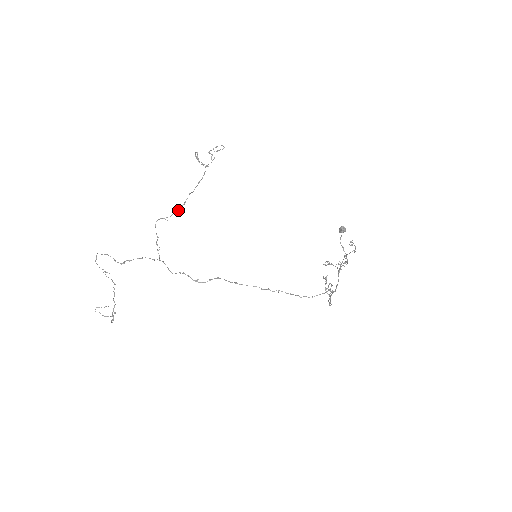
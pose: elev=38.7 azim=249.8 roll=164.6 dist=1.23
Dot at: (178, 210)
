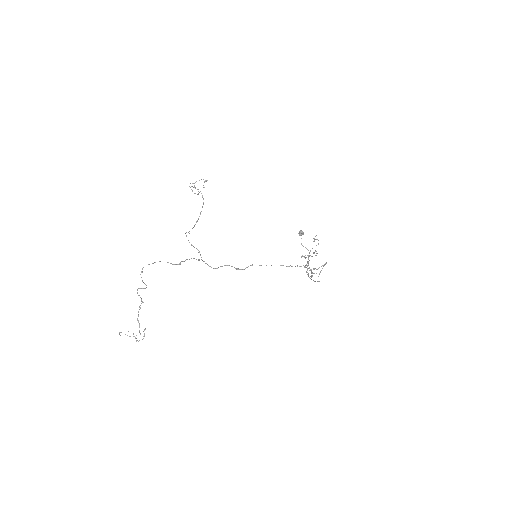
Dot at: (194, 226)
